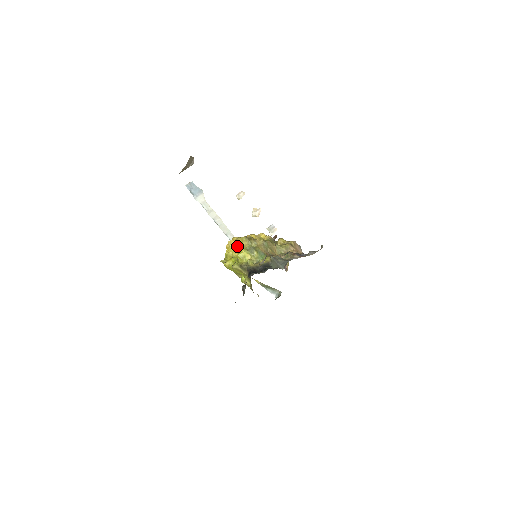
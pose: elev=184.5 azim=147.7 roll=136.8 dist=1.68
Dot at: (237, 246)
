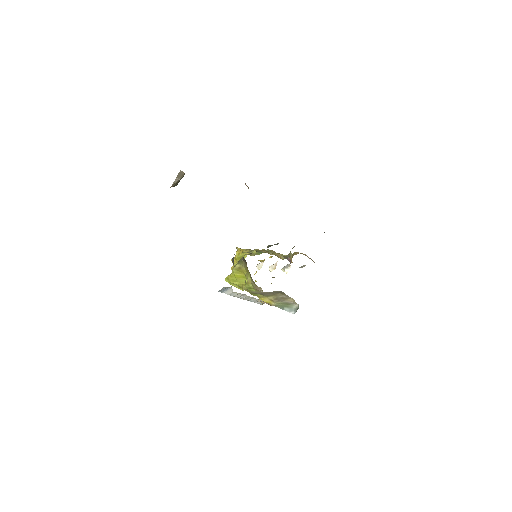
Dot at: (236, 253)
